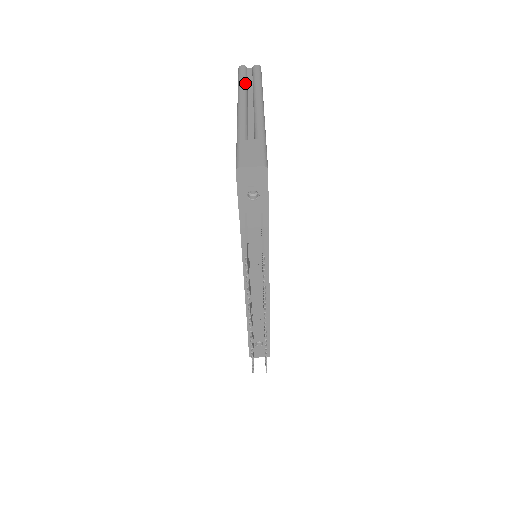
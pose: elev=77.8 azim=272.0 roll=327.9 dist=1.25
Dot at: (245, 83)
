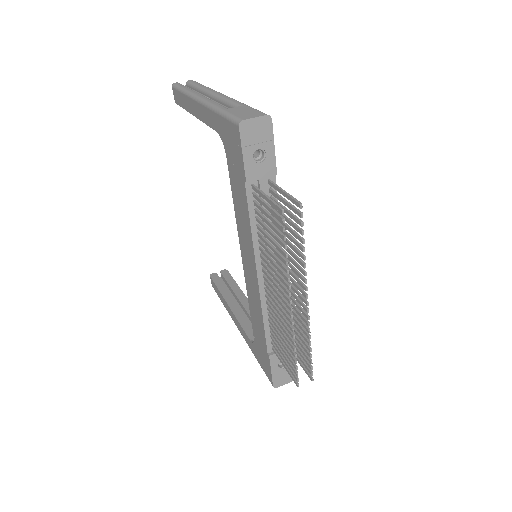
Dot at: (189, 88)
